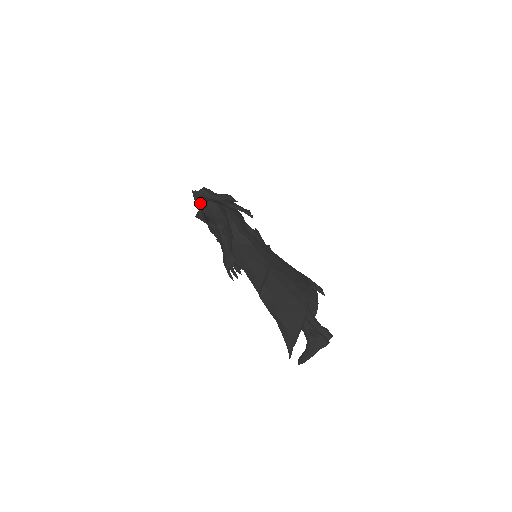
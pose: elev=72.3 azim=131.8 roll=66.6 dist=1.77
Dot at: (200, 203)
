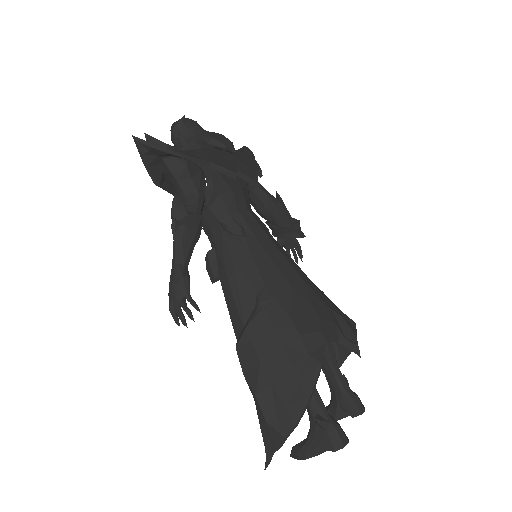
Dot at: (151, 159)
